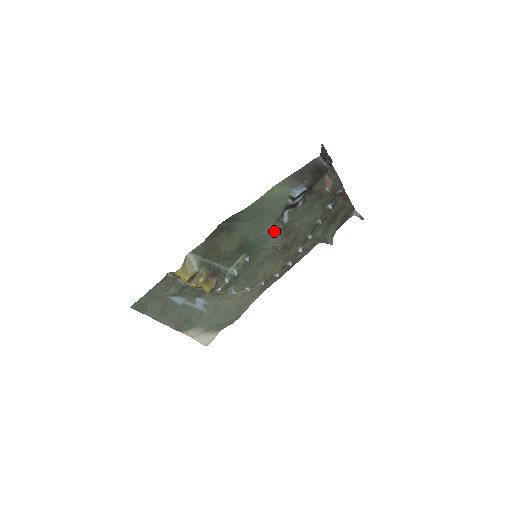
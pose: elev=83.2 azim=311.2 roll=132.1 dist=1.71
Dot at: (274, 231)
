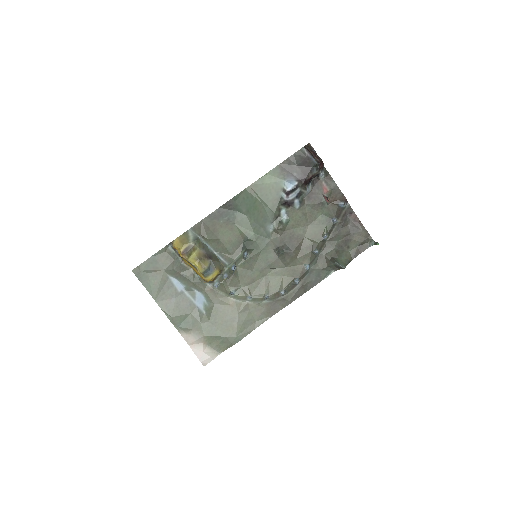
Dot at: (274, 232)
